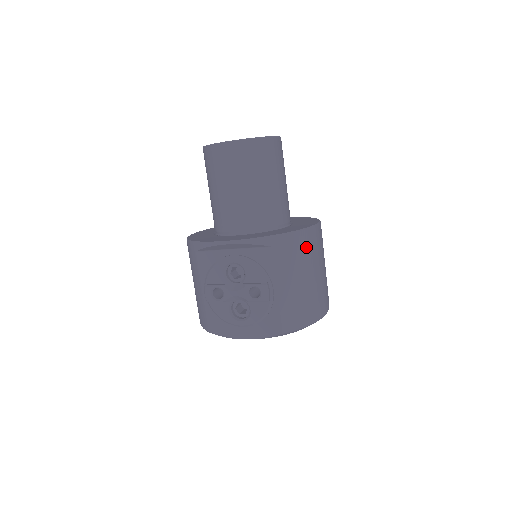
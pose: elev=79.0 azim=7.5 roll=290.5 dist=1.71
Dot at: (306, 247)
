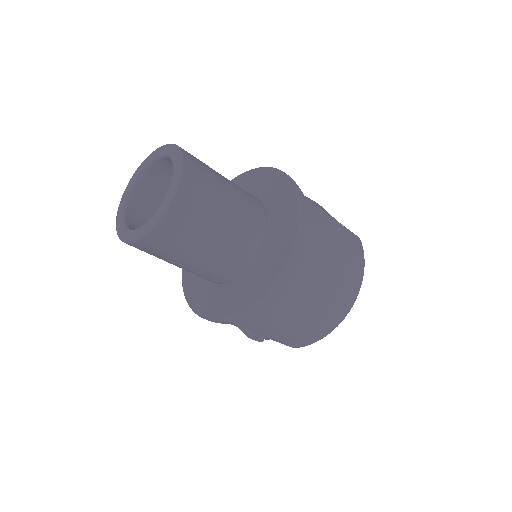
Dot at: (271, 310)
